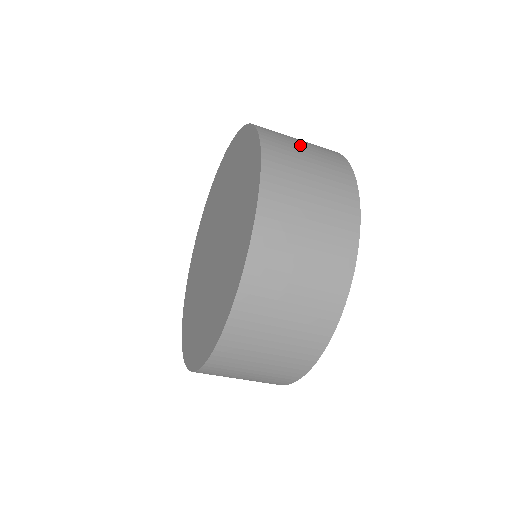
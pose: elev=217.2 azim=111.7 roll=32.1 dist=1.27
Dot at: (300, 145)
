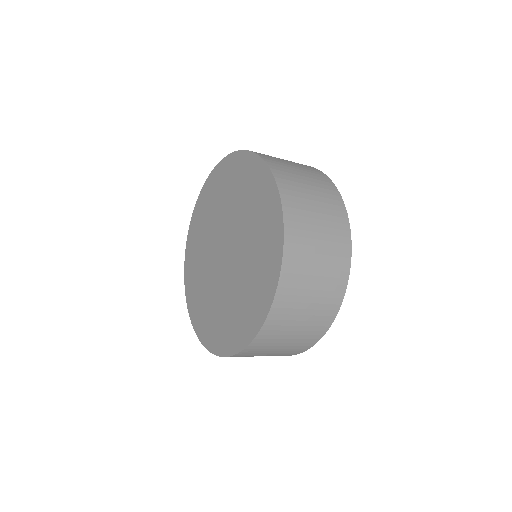
Dot at: occluded
